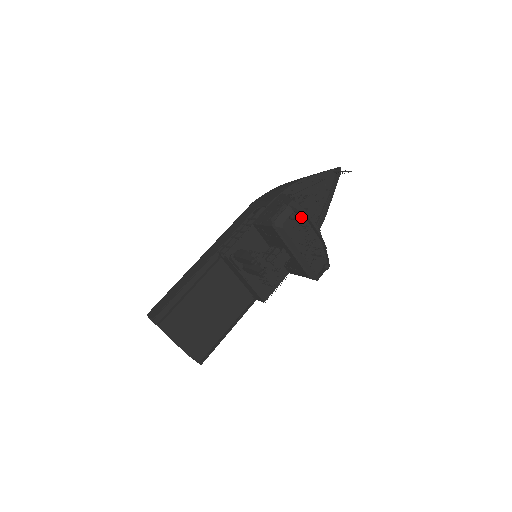
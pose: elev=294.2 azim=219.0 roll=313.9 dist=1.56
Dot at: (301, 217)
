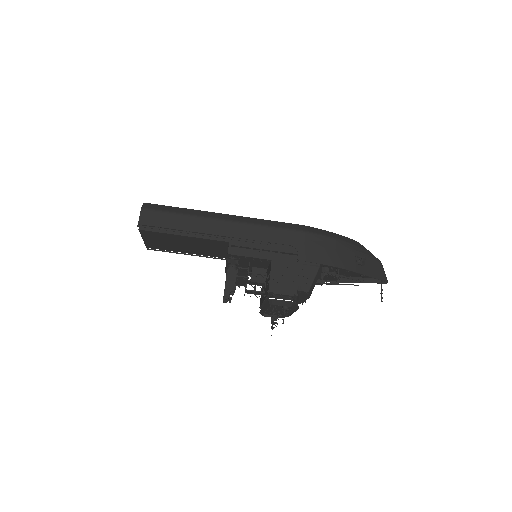
Dot at: (294, 307)
